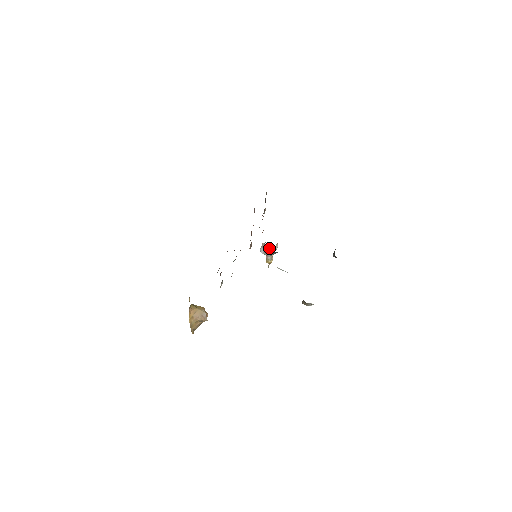
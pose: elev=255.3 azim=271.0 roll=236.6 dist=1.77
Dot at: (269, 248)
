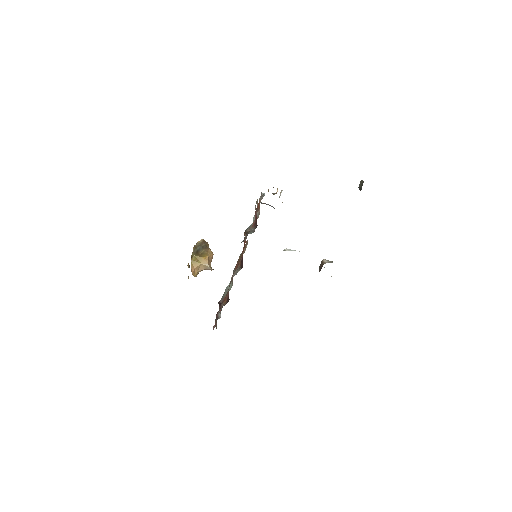
Dot at: occluded
